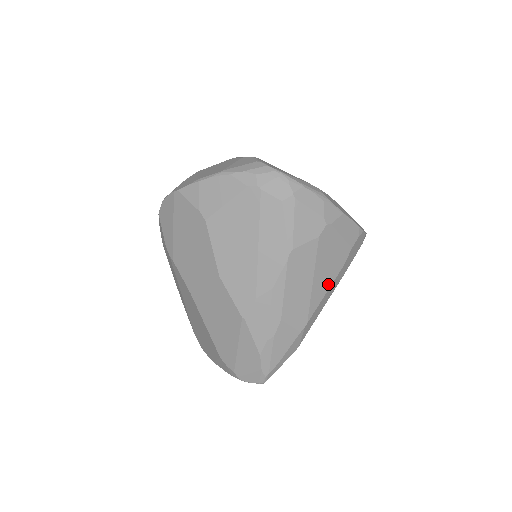
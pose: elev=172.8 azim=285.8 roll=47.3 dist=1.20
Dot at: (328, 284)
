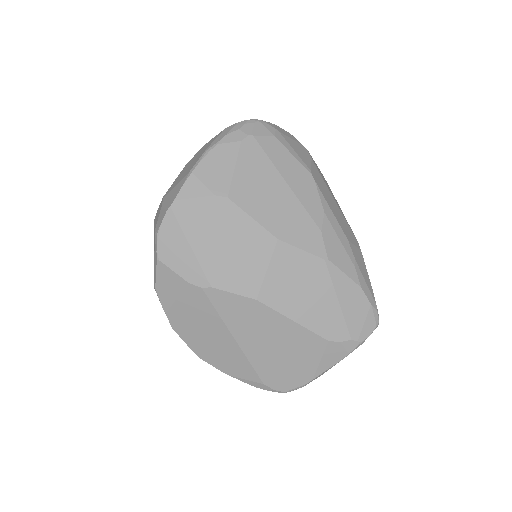
Dot at: (338, 205)
